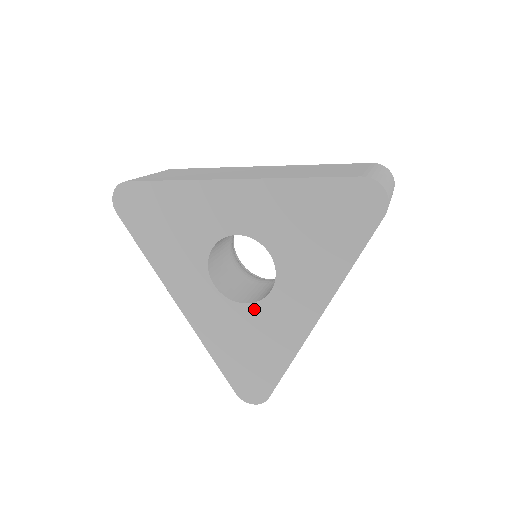
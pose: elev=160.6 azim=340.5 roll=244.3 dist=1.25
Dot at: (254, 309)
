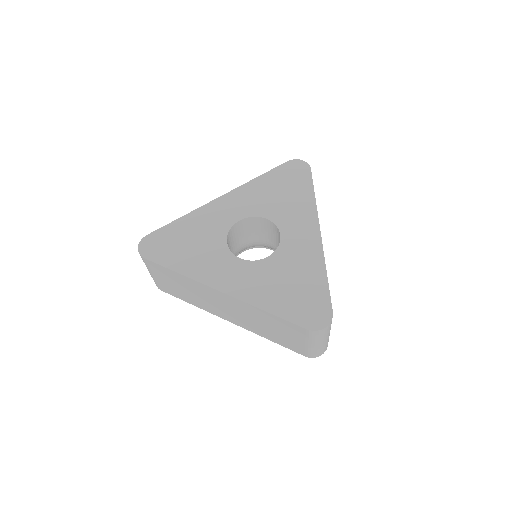
Dot at: (277, 255)
